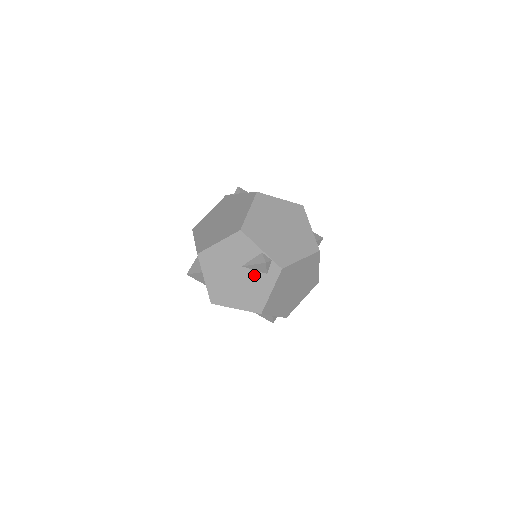
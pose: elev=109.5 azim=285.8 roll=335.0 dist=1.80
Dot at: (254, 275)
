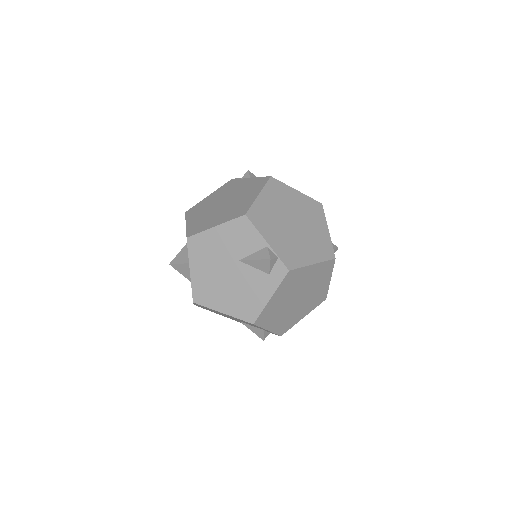
Dot at: (253, 274)
